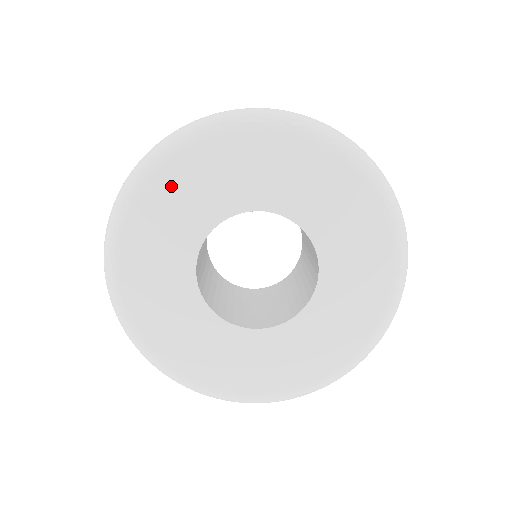
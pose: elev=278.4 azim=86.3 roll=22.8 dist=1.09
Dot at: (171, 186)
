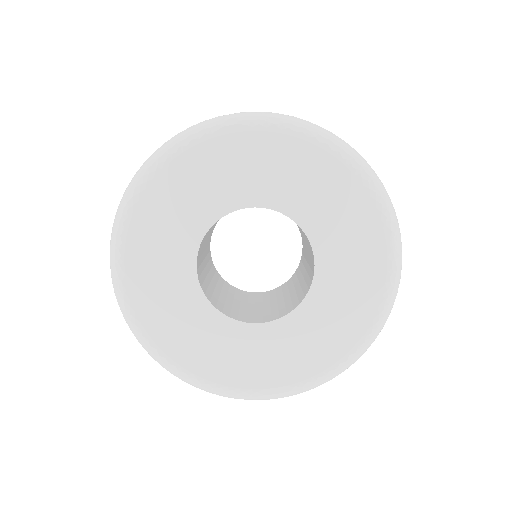
Dot at: (166, 192)
